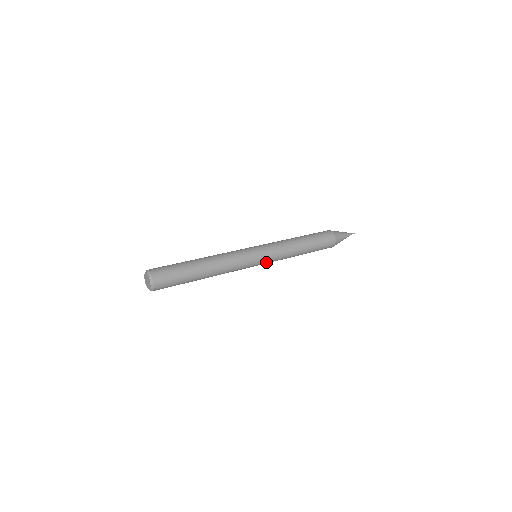
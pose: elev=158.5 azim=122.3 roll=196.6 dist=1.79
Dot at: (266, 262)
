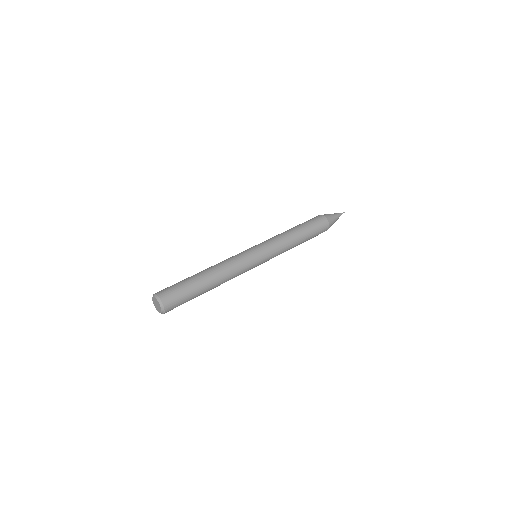
Dot at: (264, 262)
